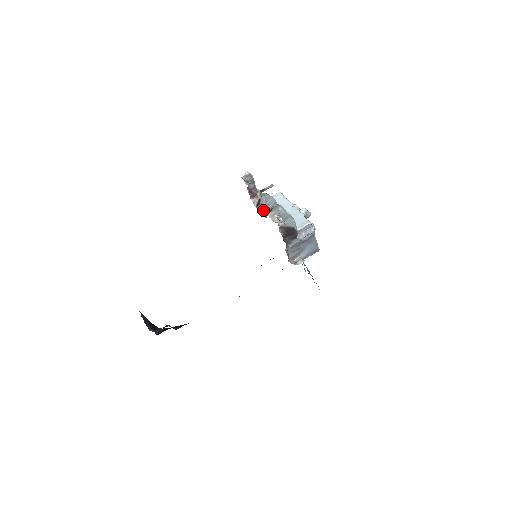
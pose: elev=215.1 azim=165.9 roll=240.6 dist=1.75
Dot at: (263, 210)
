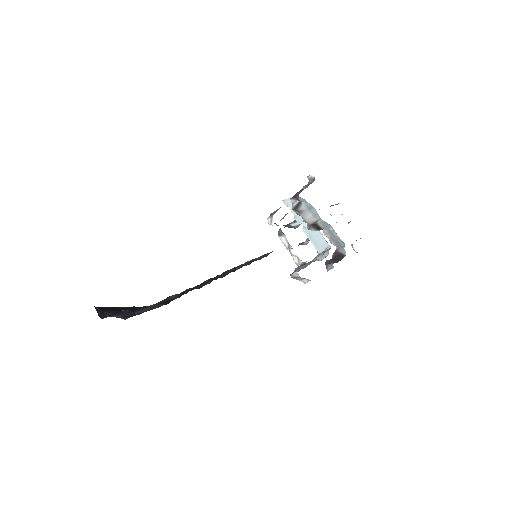
Dot at: (304, 218)
